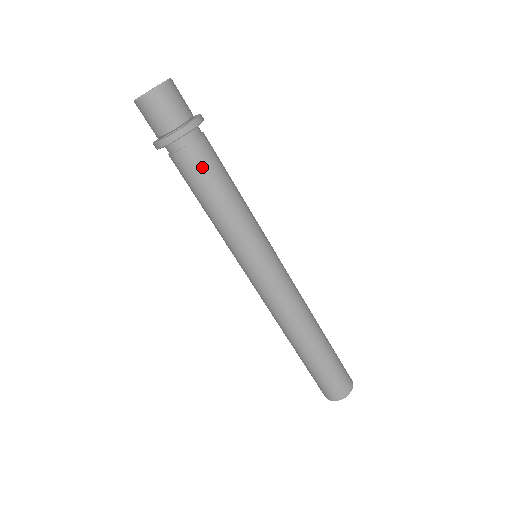
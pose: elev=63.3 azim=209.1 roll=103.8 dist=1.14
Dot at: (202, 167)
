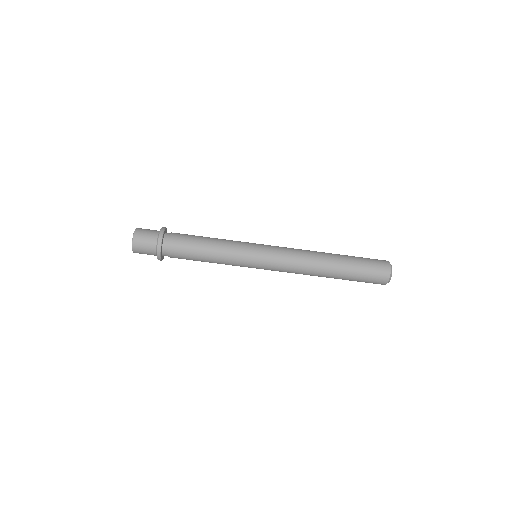
Dot at: (185, 240)
